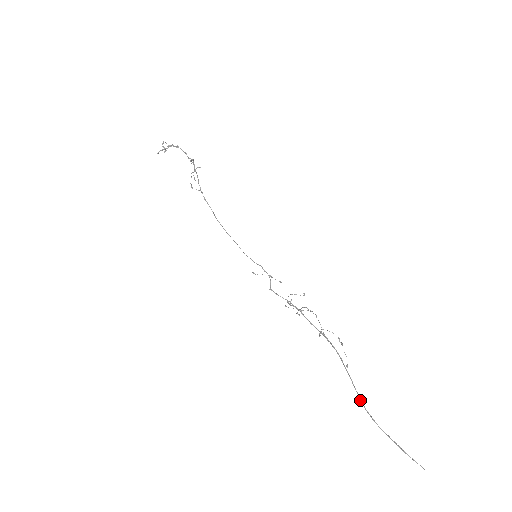
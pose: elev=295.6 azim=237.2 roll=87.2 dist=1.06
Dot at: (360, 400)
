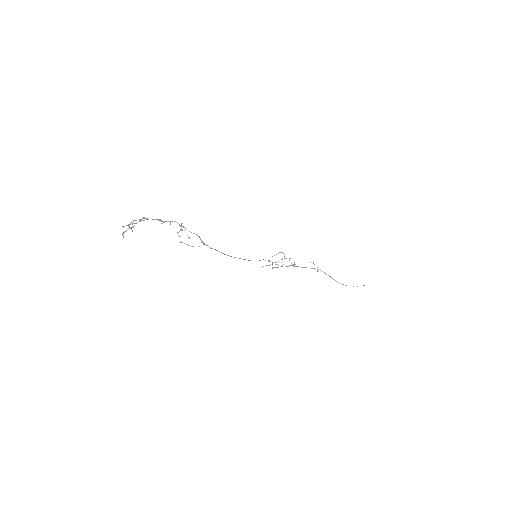
Dot at: (338, 282)
